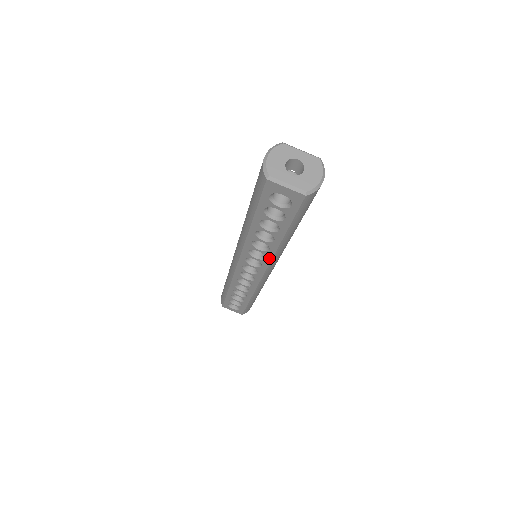
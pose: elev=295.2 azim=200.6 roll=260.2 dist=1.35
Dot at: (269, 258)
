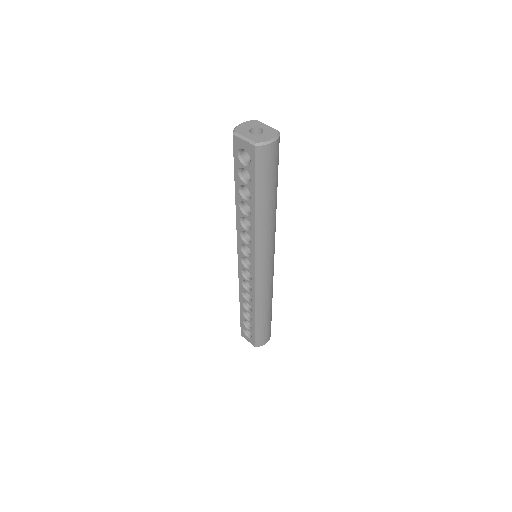
Dot at: (253, 240)
